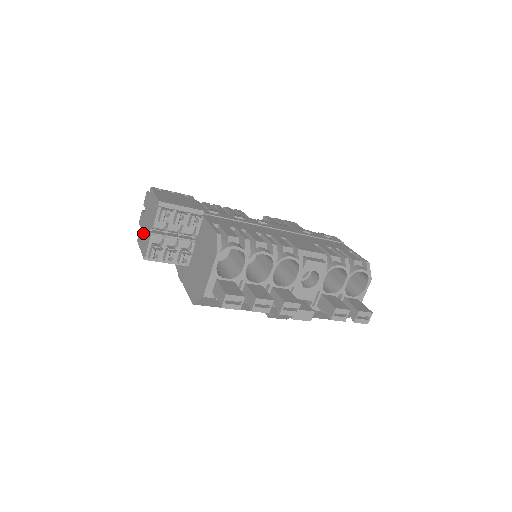
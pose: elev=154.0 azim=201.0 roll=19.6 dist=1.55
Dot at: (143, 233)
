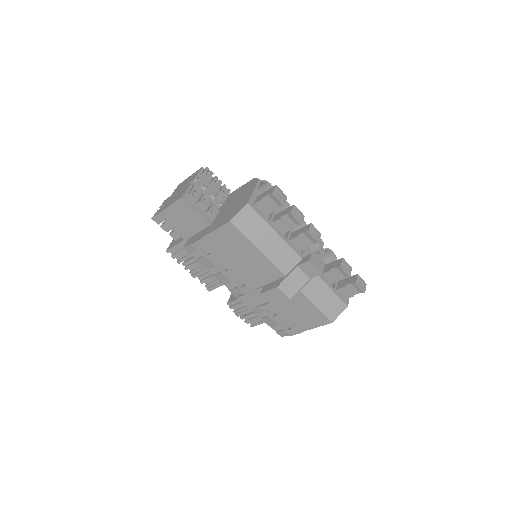
Dot at: (172, 199)
